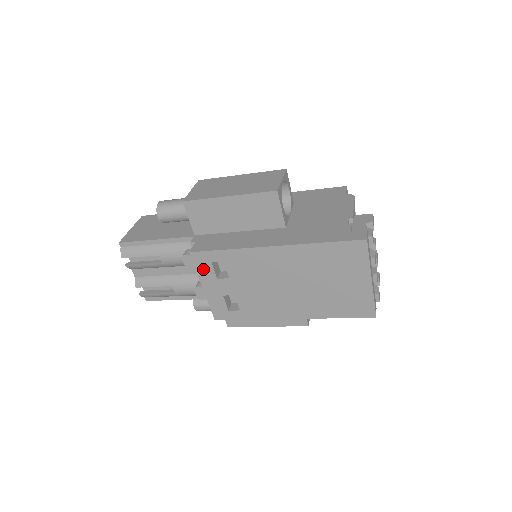
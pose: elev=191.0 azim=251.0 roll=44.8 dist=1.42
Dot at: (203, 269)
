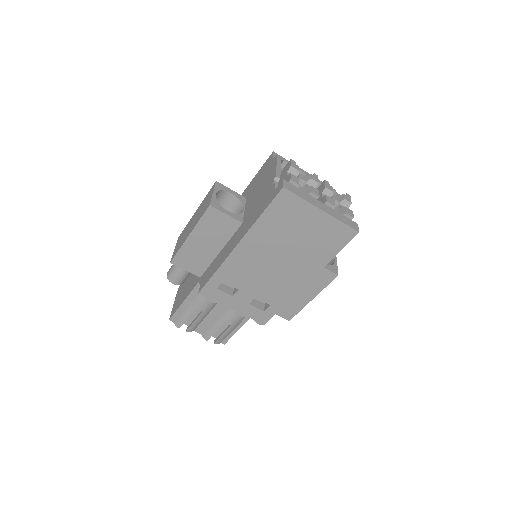
Dot at: (218, 297)
